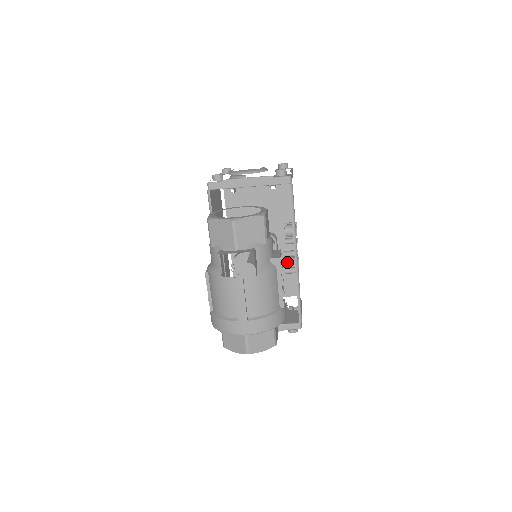
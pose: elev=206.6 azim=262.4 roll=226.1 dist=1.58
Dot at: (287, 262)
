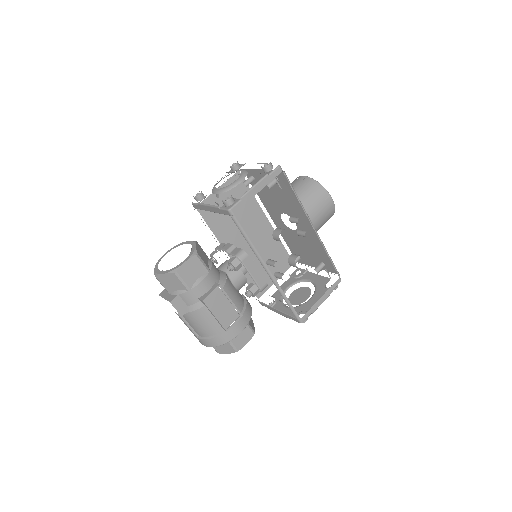
Dot at: occluded
